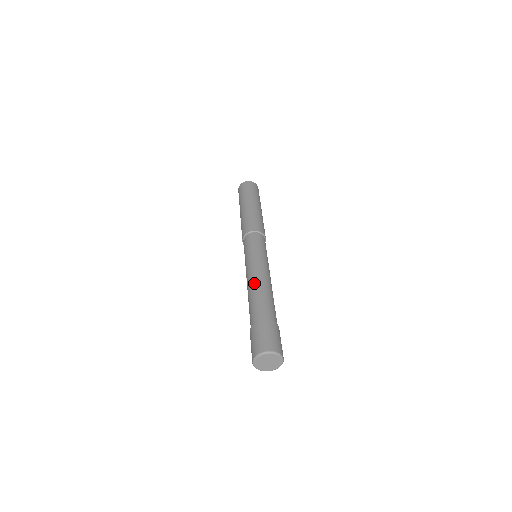
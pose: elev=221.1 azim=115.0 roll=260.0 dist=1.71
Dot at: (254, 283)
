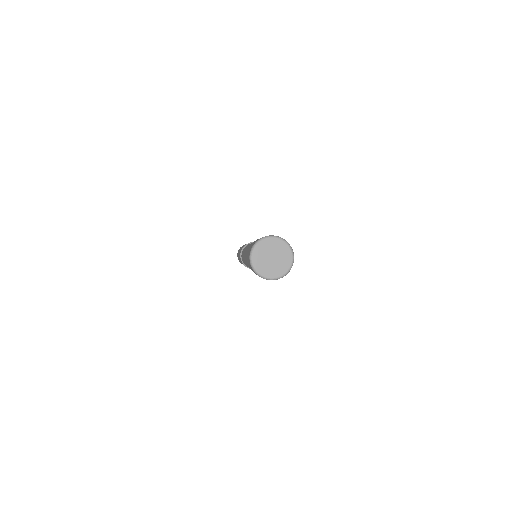
Dot at: occluded
